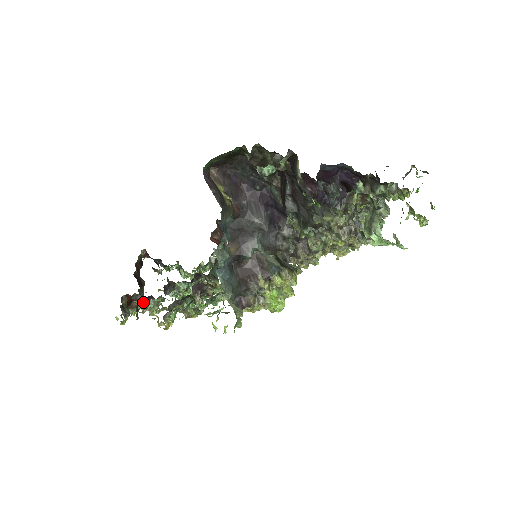
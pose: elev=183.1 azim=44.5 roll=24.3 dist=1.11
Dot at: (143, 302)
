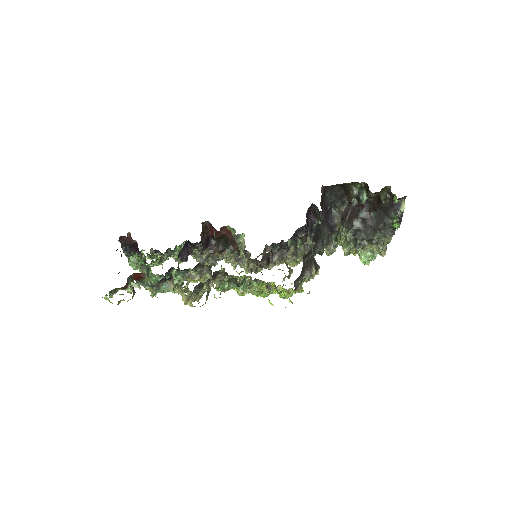
Dot at: (159, 282)
